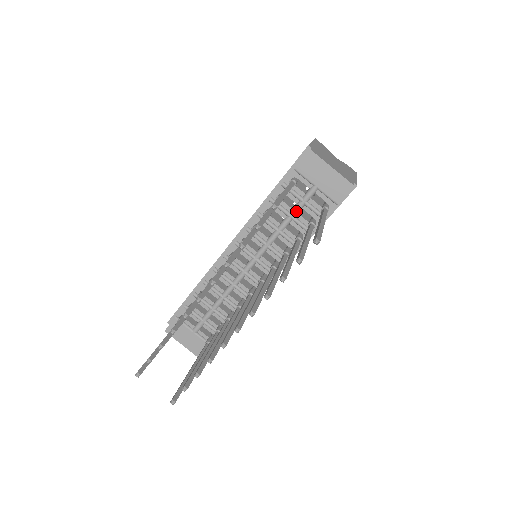
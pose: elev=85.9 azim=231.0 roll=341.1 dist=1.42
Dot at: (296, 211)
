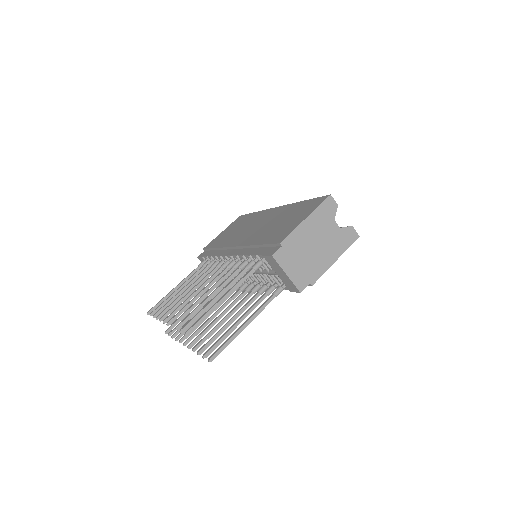
Dot at: (265, 273)
